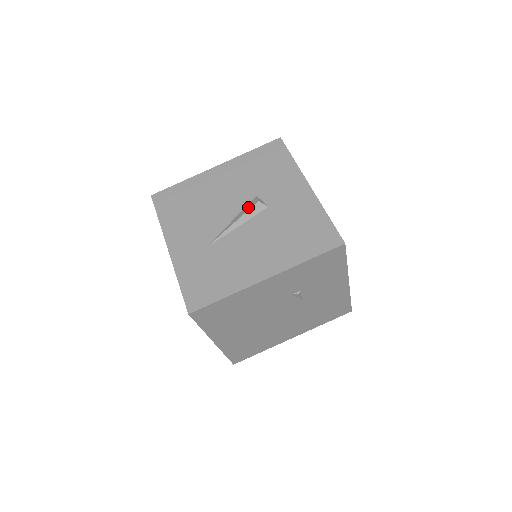
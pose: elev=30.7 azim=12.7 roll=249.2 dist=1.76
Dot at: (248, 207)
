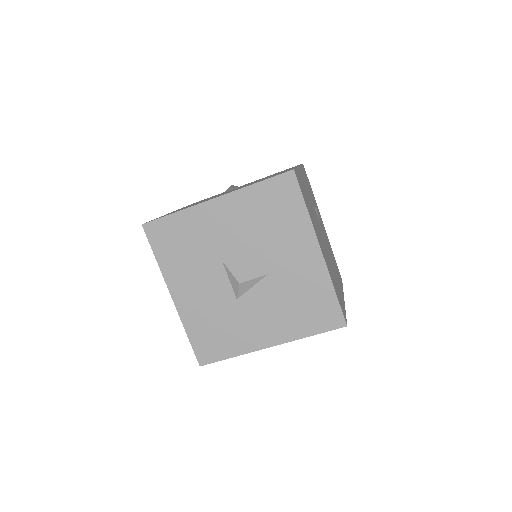
Dot at: (229, 188)
